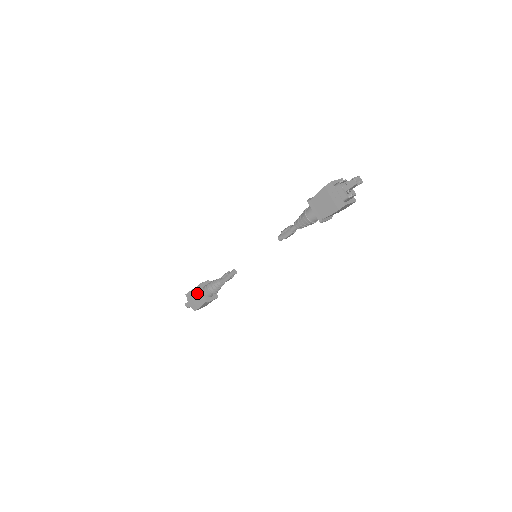
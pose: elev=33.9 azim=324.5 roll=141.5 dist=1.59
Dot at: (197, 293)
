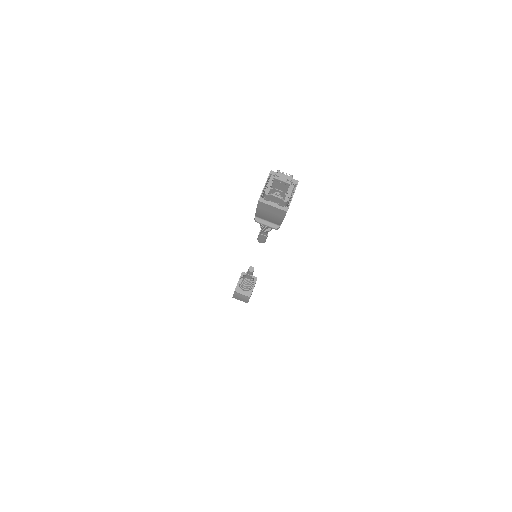
Dot at: occluded
